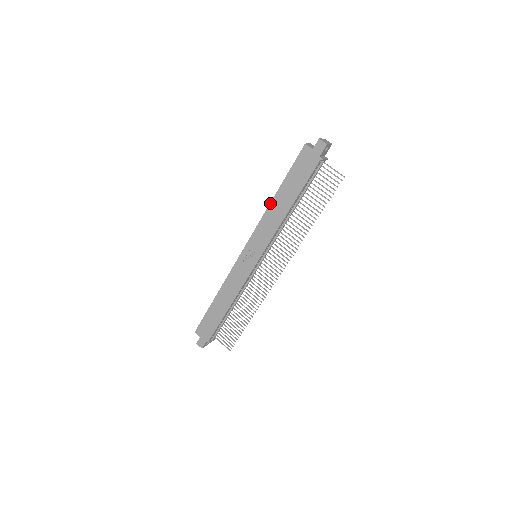
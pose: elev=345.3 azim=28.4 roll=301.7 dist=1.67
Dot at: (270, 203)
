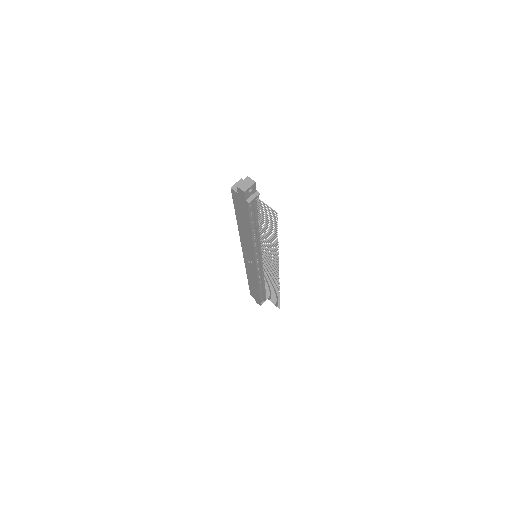
Dot at: occluded
